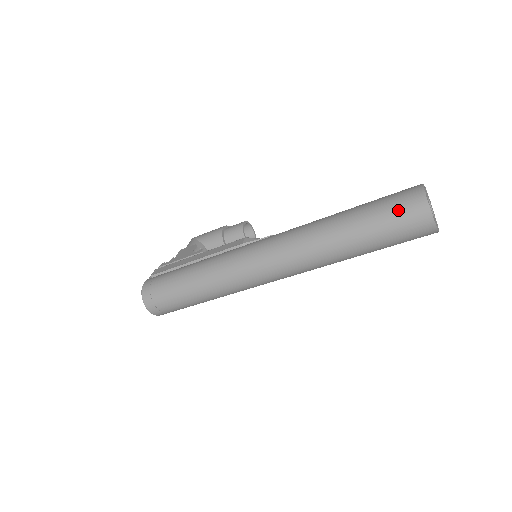
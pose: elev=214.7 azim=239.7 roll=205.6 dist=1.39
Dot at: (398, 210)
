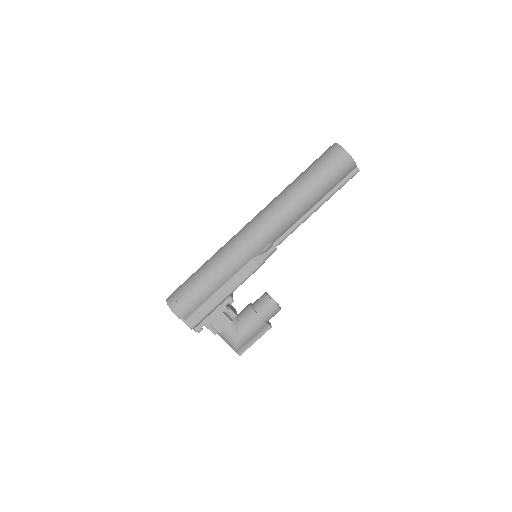
Dot at: occluded
